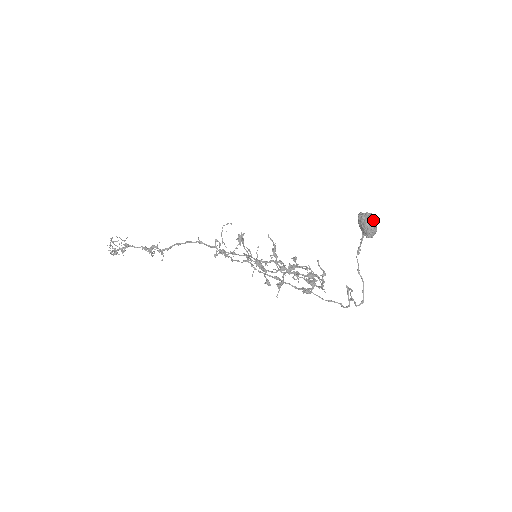
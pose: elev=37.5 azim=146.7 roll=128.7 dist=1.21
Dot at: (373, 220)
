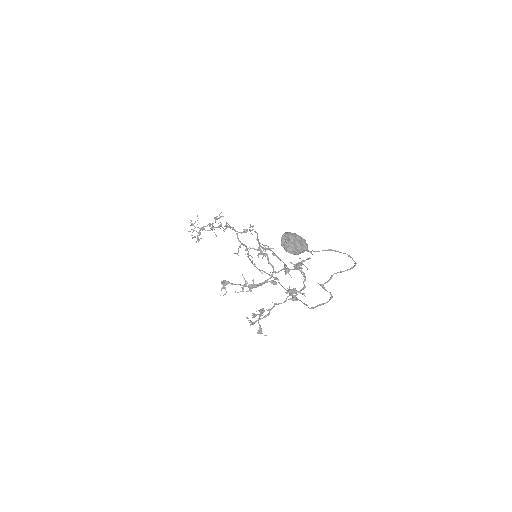
Dot at: (290, 252)
